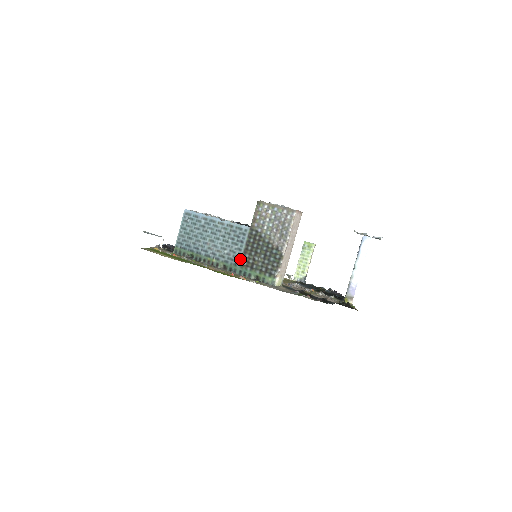
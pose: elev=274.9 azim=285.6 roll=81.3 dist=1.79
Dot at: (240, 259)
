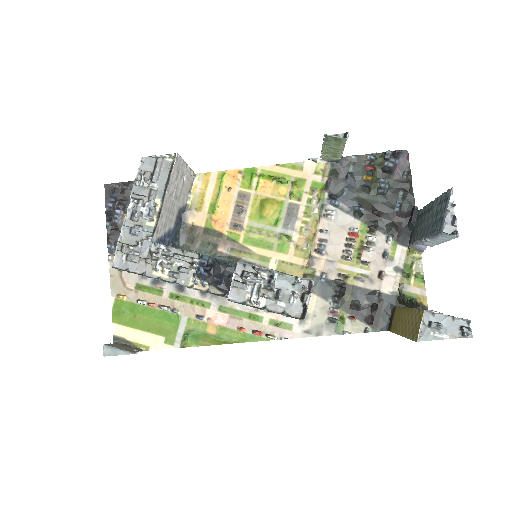
Dot at: occluded
